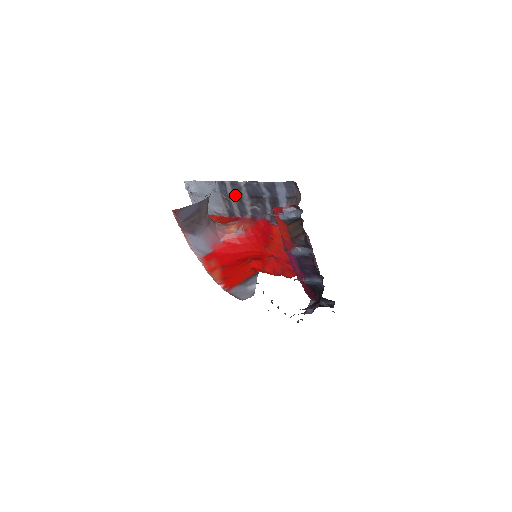
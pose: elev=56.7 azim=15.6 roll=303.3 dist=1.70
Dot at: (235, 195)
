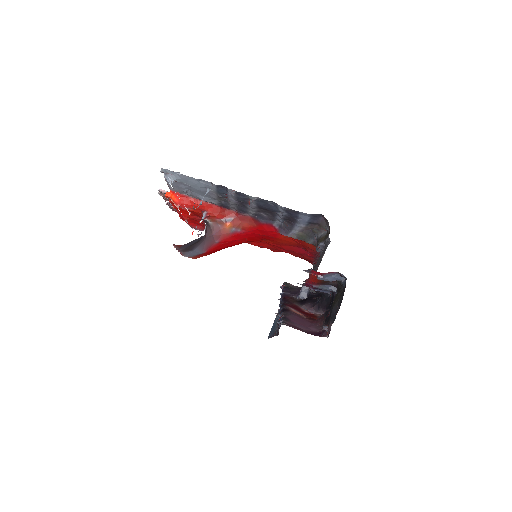
Dot at: (238, 200)
